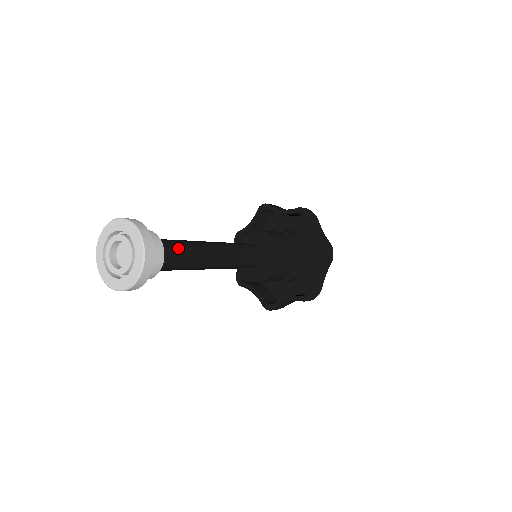
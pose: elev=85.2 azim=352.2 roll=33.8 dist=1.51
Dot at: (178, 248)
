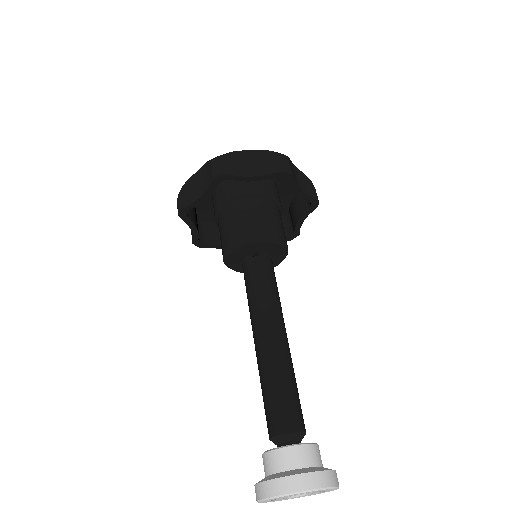
Dot at: occluded
